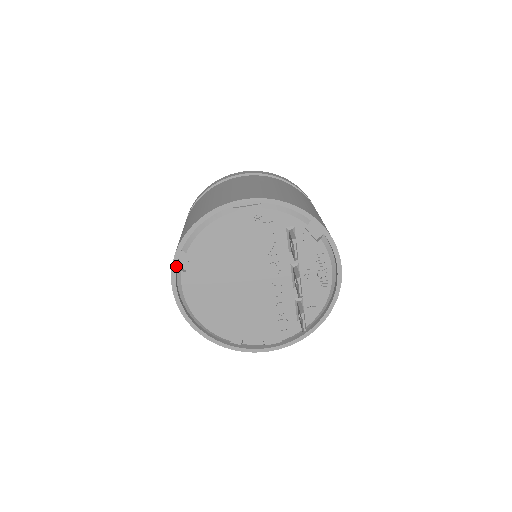
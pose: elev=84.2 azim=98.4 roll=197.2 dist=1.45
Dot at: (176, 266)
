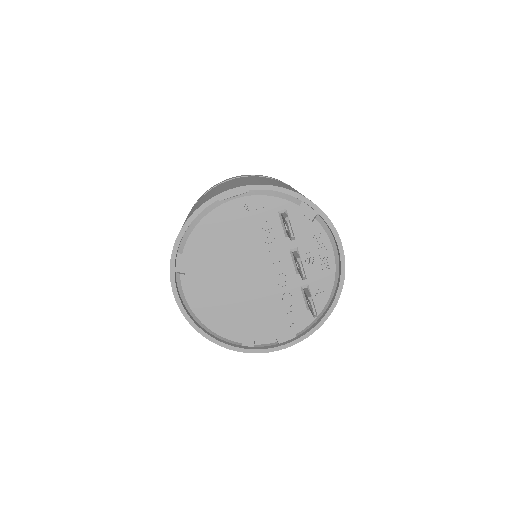
Dot at: (174, 270)
